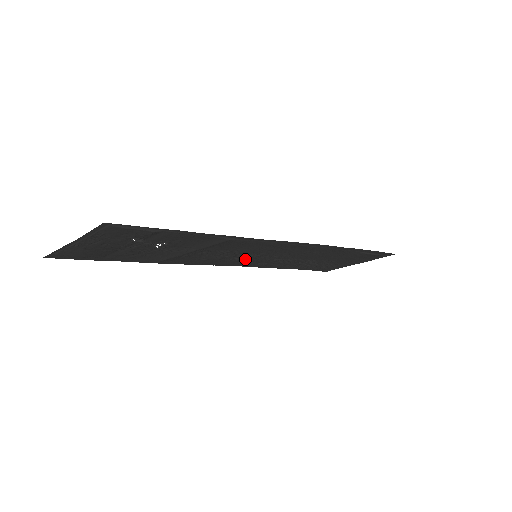
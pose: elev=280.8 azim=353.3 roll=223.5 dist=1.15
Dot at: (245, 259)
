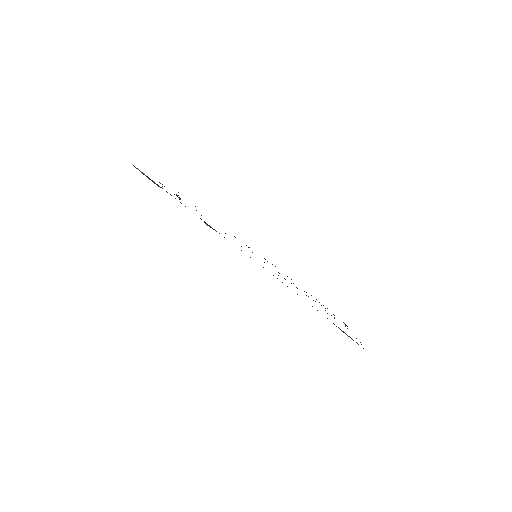
Dot at: occluded
